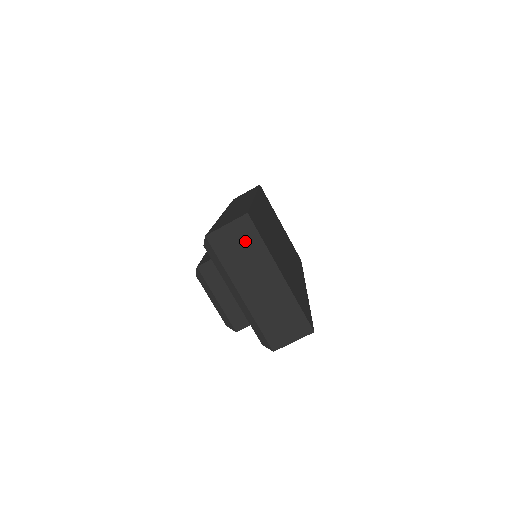
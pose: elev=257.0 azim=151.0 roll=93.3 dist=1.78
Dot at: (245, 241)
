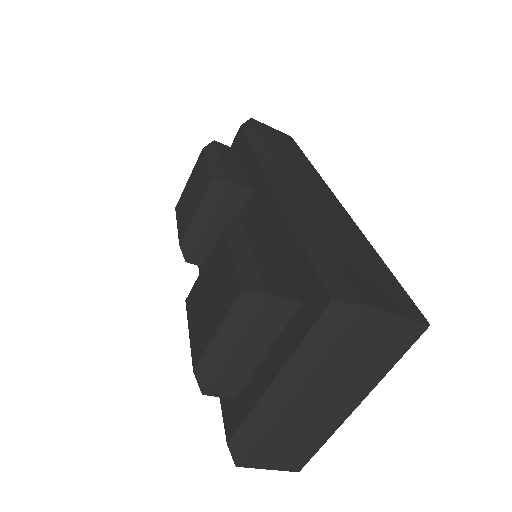
Dot at: (383, 349)
